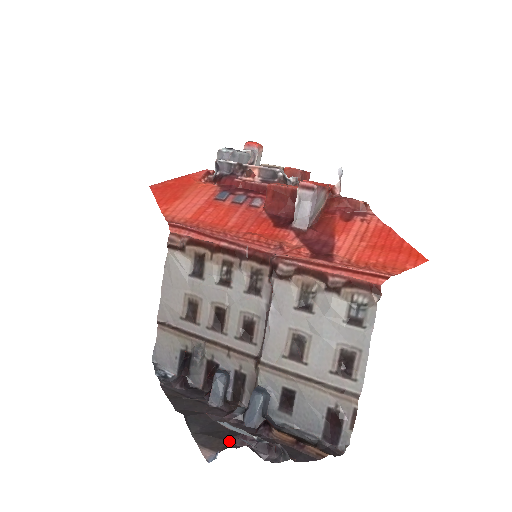
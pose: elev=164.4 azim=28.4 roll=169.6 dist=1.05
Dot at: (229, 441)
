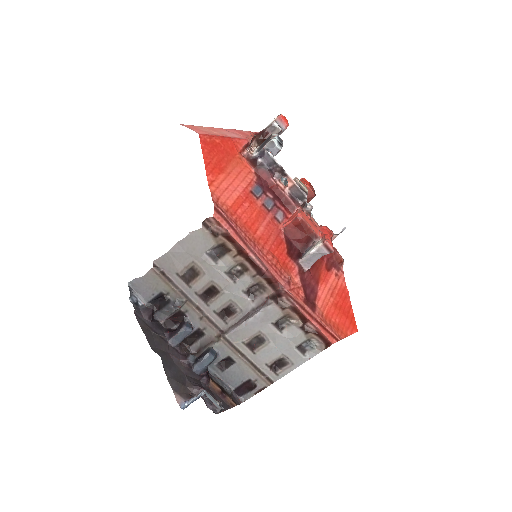
Dot at: (189, 389)
